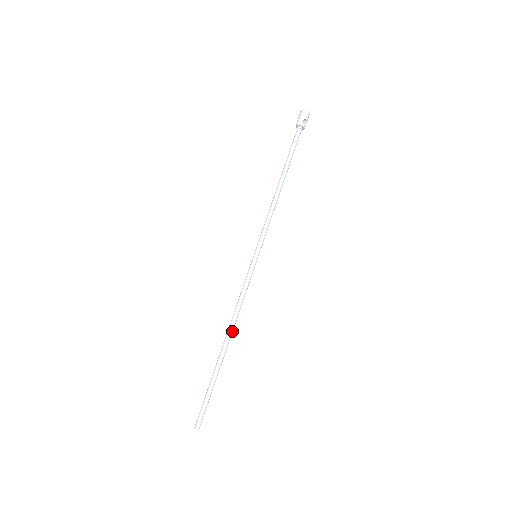
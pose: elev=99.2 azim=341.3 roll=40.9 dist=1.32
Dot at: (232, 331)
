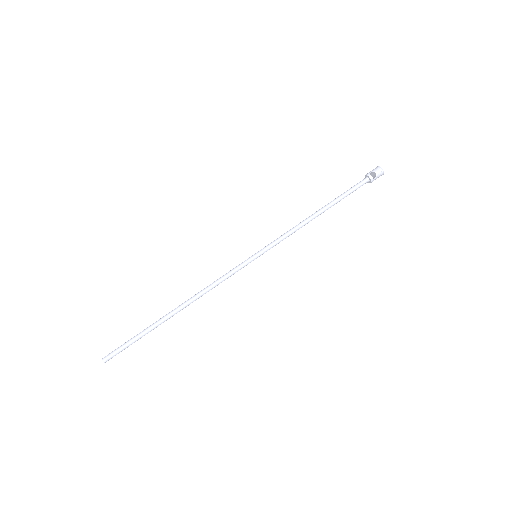
Dot at: (191, 301)
